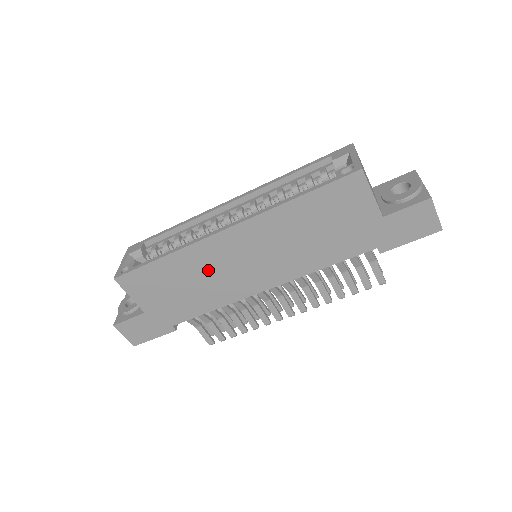
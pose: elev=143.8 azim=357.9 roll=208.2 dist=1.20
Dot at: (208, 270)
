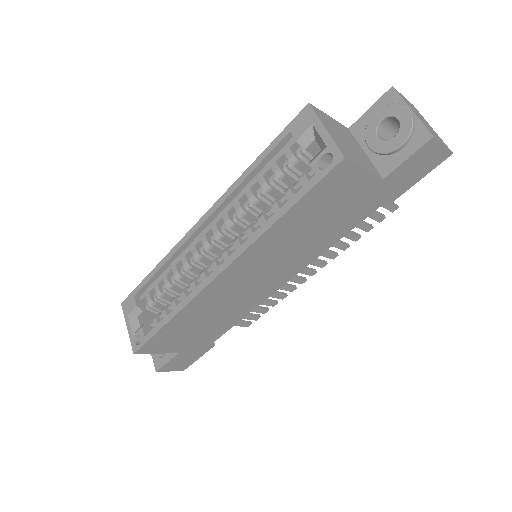
Dot at: (220, 304)
